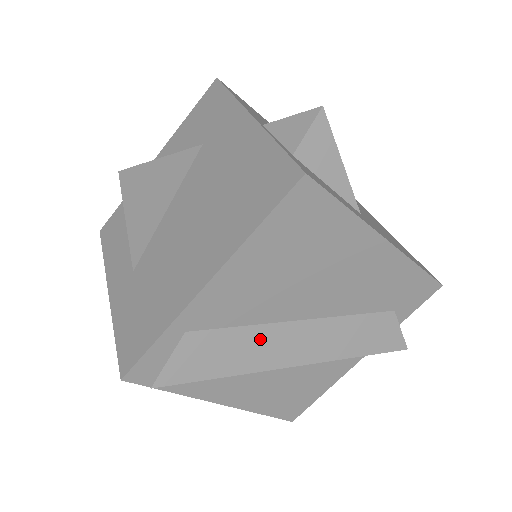
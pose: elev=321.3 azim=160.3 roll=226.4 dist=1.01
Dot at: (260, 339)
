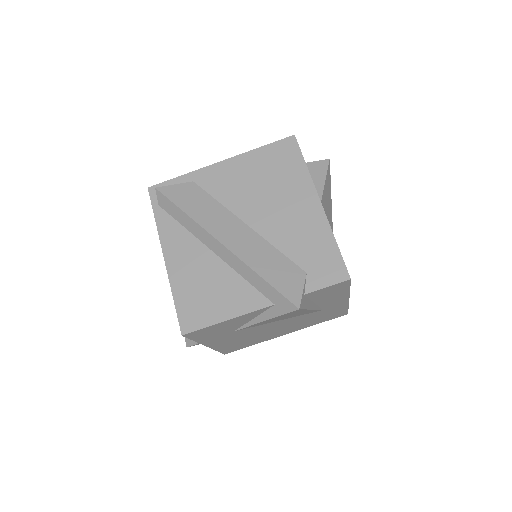
Dot at: (219, 214)
